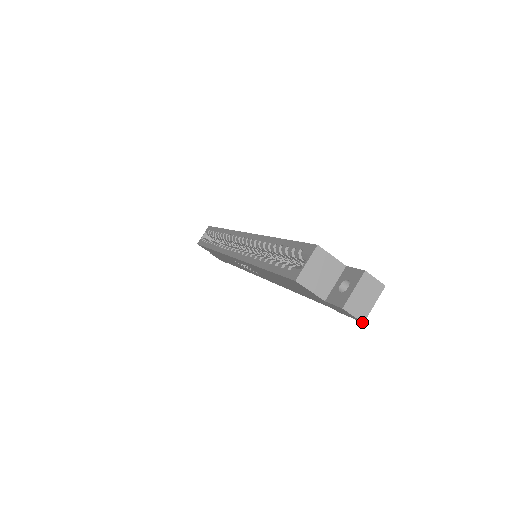
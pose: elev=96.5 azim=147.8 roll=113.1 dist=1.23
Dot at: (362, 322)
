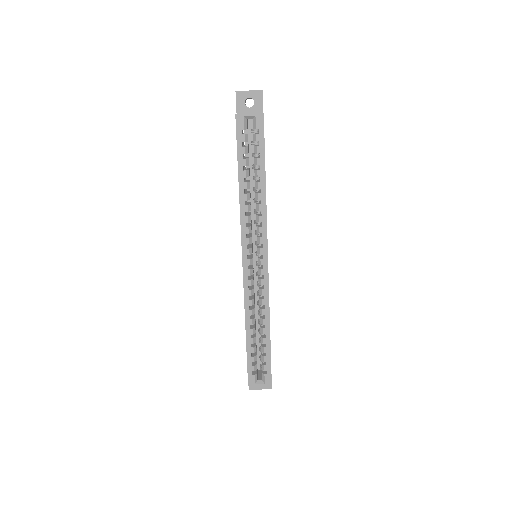
Dot at: occluded
